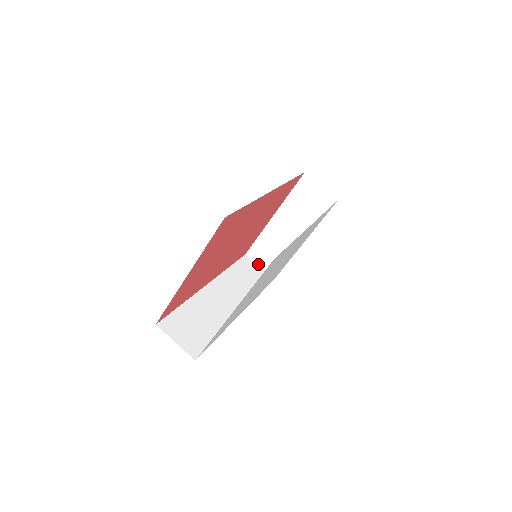
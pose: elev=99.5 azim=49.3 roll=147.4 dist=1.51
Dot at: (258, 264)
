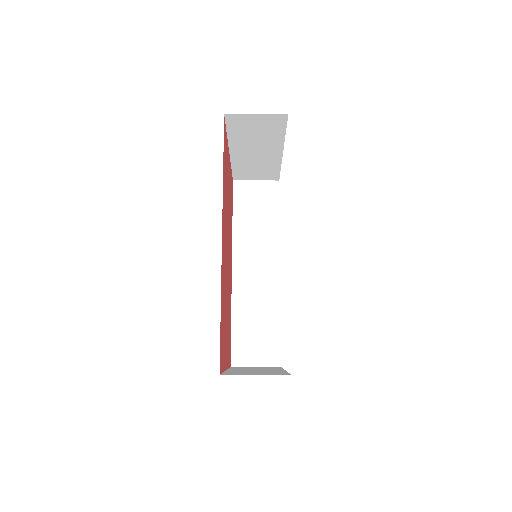
Dot at: (252, 180)
